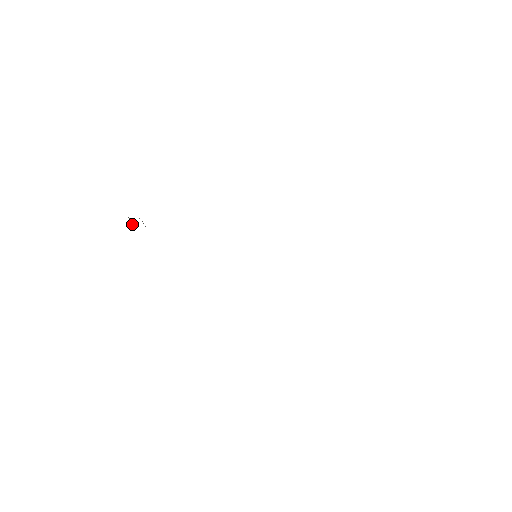
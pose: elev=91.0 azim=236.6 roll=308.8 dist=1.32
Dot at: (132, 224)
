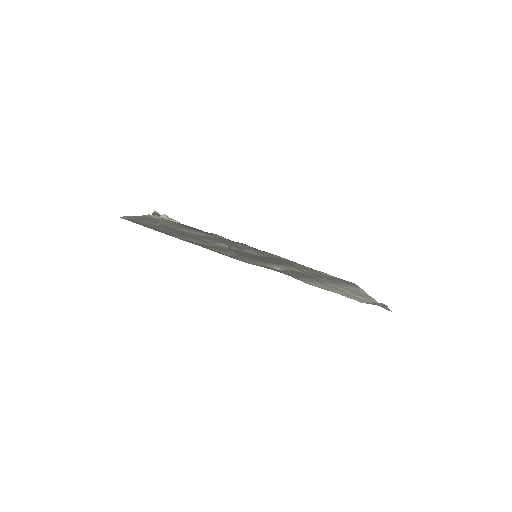
Dot at: (158, 213)
